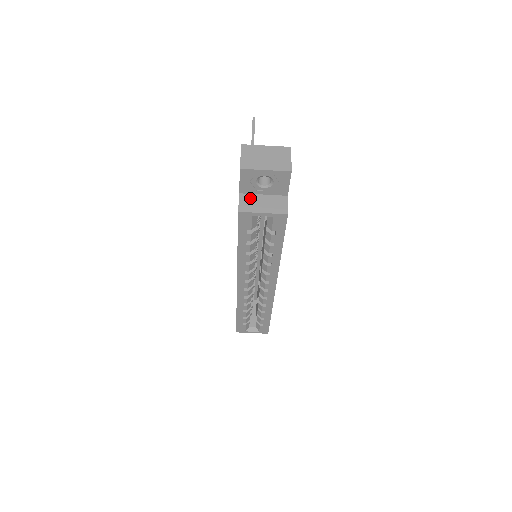
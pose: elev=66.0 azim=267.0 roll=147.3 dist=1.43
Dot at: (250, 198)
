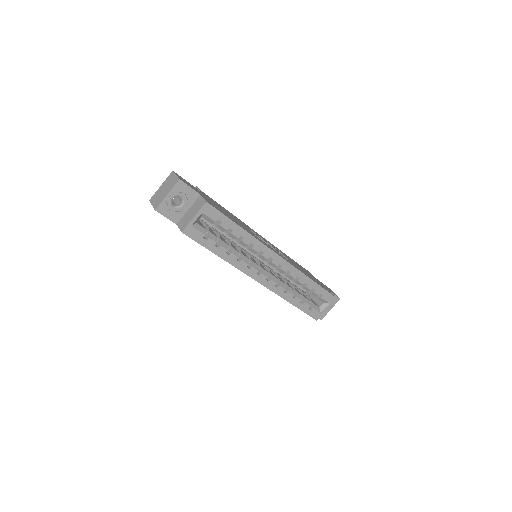
Dot at: (183, 220)
